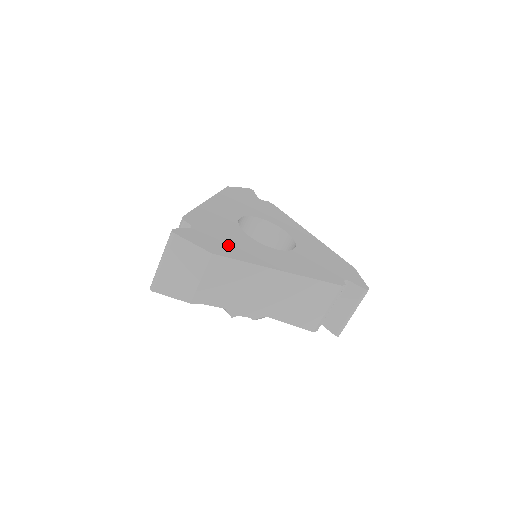
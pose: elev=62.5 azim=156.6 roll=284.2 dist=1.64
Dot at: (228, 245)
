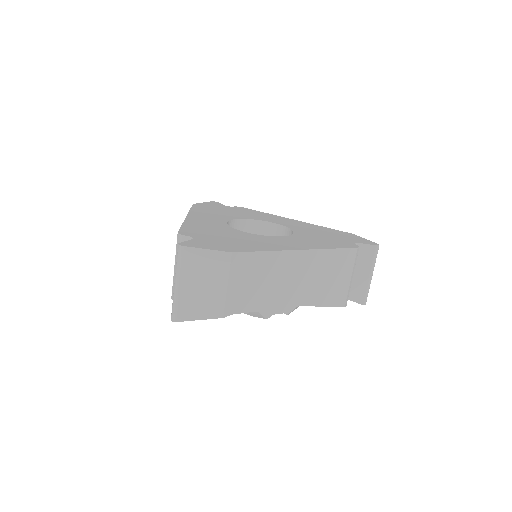
Dot at: (238, 243)
